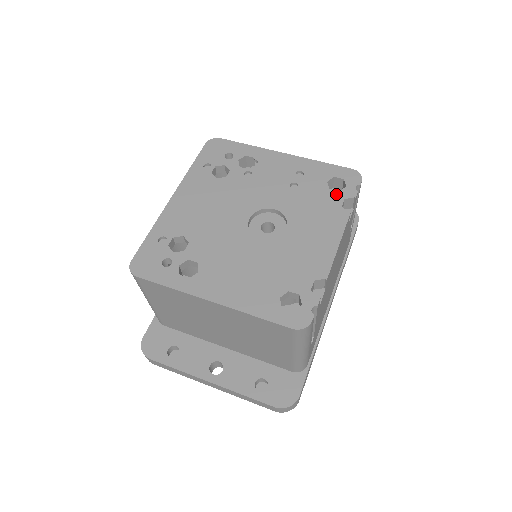
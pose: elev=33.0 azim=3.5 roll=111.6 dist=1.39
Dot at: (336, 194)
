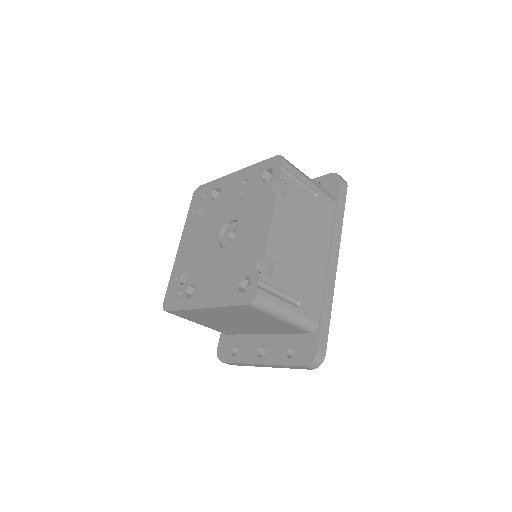
Dot at: (267, 184)
